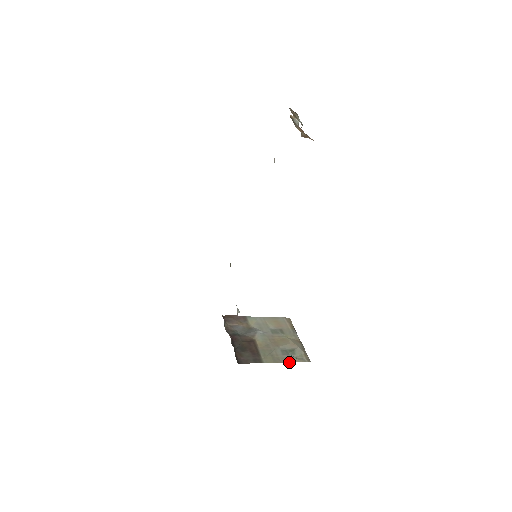
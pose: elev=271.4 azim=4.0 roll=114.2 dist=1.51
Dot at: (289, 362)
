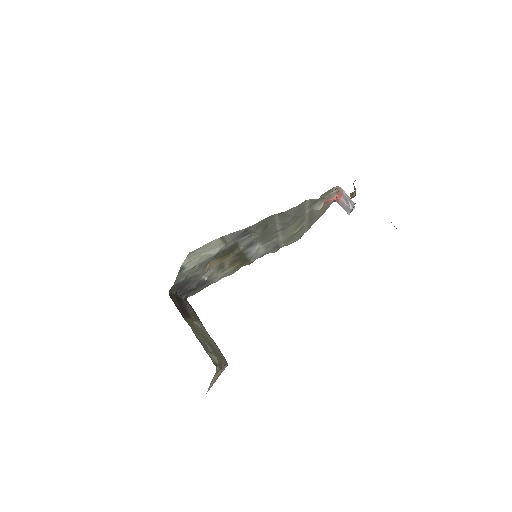
Dot at: (201, 343)
